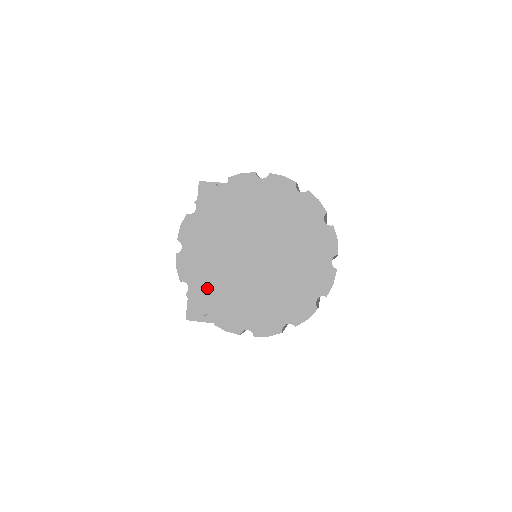
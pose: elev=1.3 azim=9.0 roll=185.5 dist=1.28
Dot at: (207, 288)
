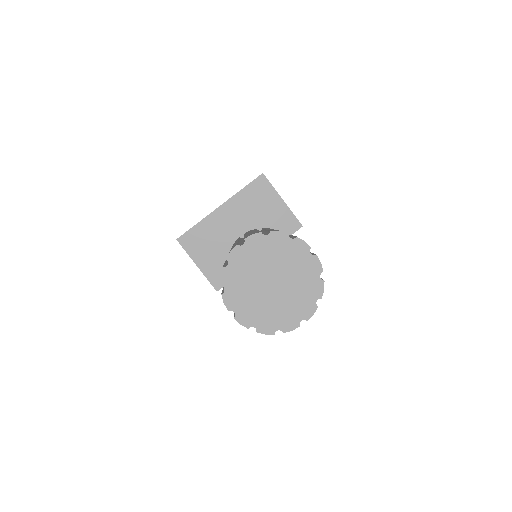
Dot at: (235, 275)
